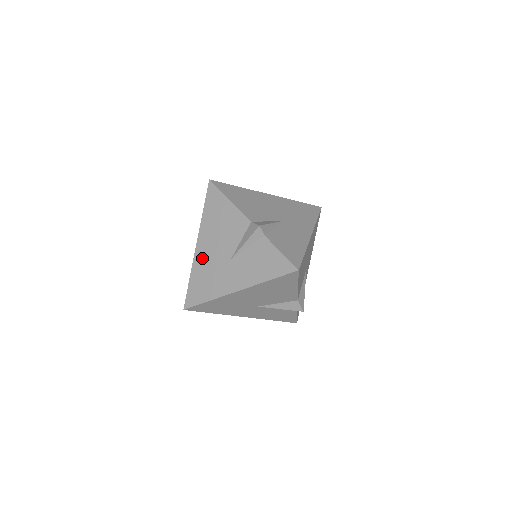
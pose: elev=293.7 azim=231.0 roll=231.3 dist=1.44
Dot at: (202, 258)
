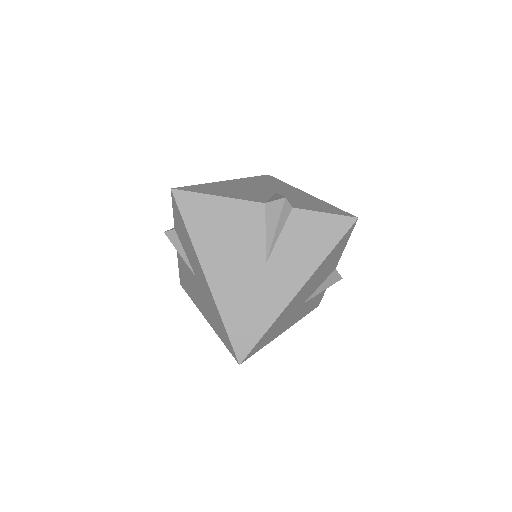
Dot at: (225, 286)
